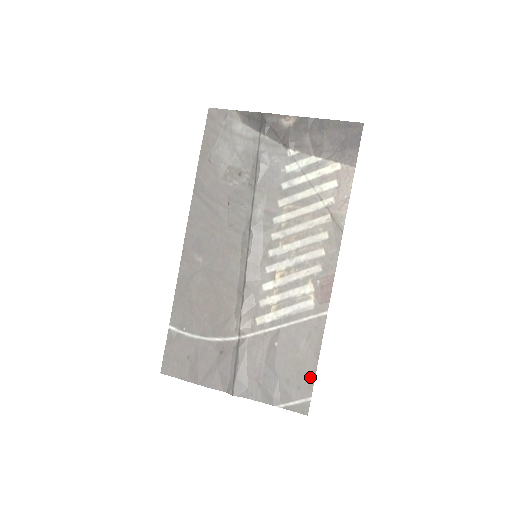
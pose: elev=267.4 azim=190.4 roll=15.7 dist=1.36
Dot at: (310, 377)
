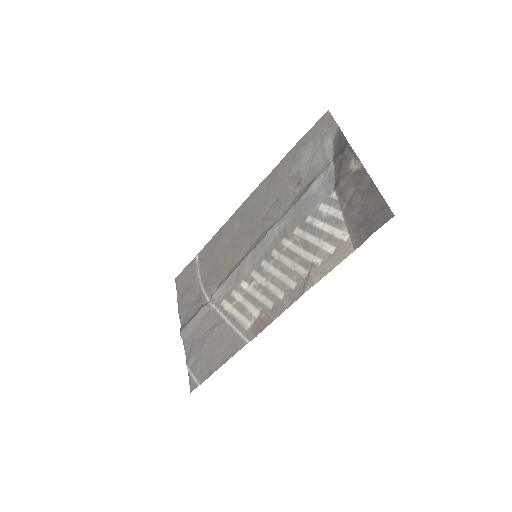
Dot at: (210, 372)
